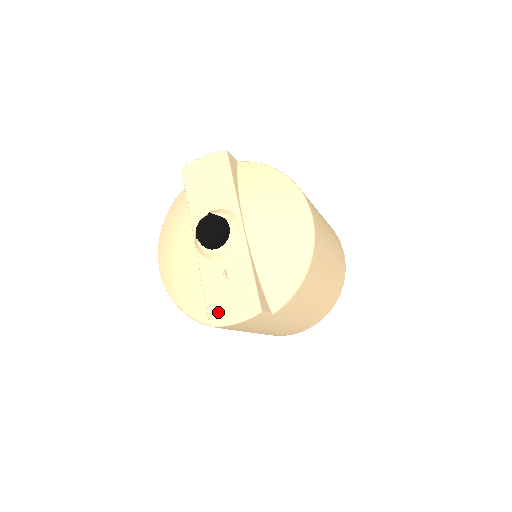
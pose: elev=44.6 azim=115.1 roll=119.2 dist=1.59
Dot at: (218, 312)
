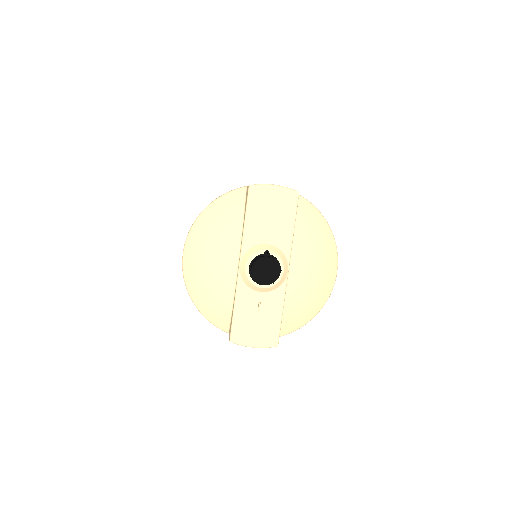
Dot at: (242, 333)
